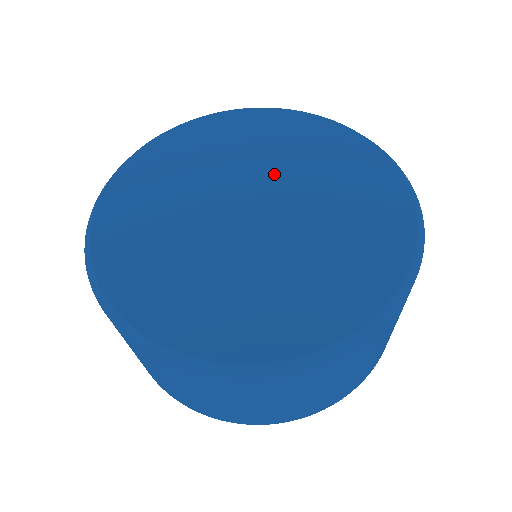
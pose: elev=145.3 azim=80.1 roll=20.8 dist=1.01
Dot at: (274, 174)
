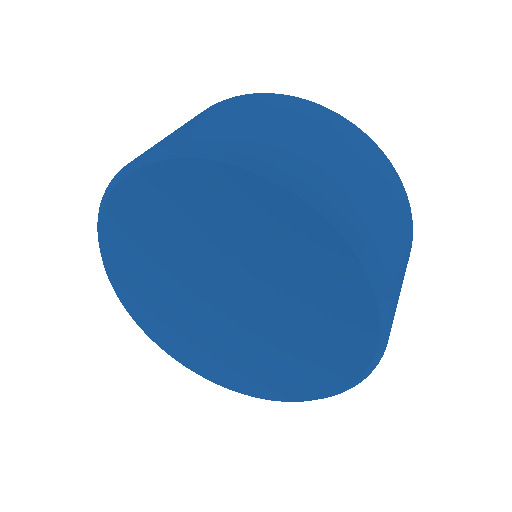
Dot at: (244, 271)
